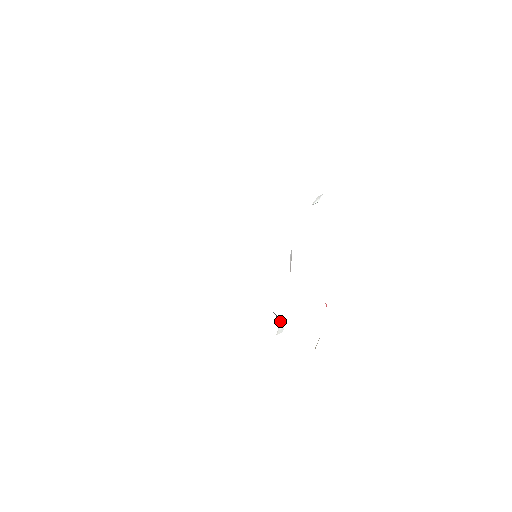
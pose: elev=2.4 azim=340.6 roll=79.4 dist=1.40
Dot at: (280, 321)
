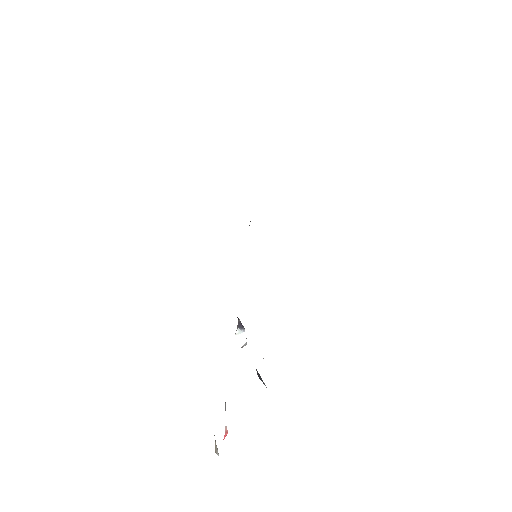
Dot at: (237, 333)
